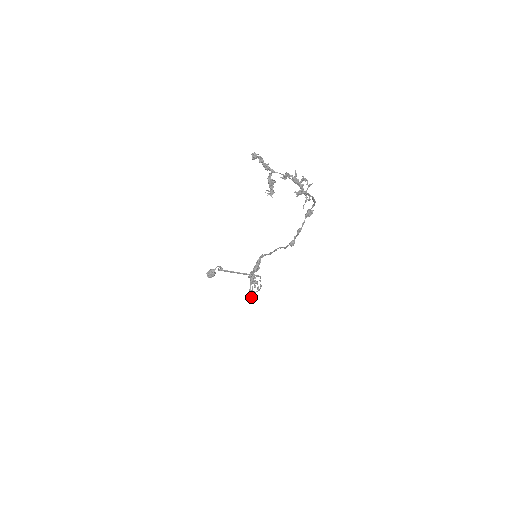
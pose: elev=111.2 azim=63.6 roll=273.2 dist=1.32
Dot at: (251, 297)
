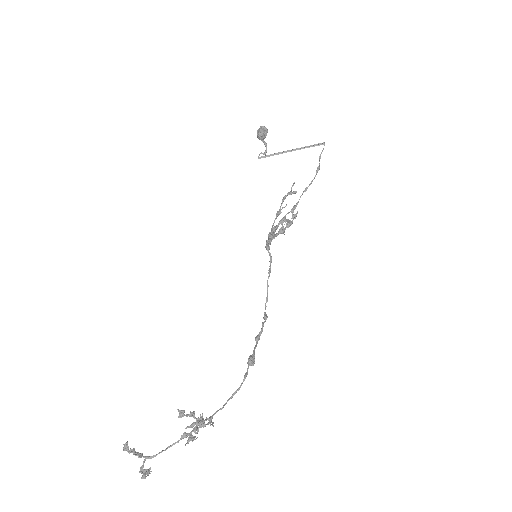
Dot at: (281, 231)
